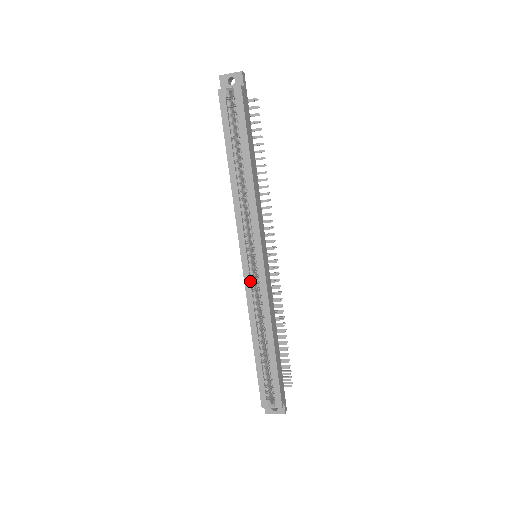
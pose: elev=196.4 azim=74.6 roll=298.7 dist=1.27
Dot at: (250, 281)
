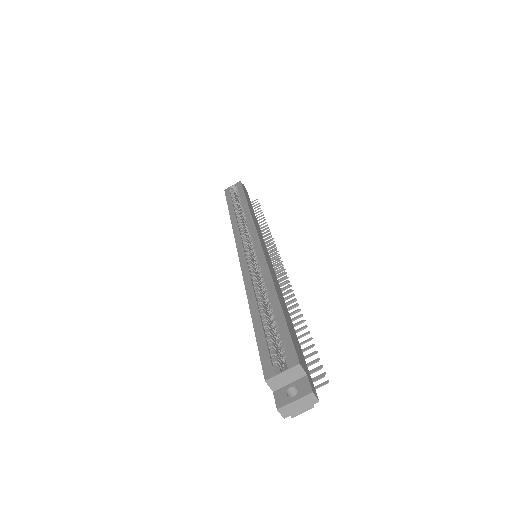
Dot at: (246, 260)
